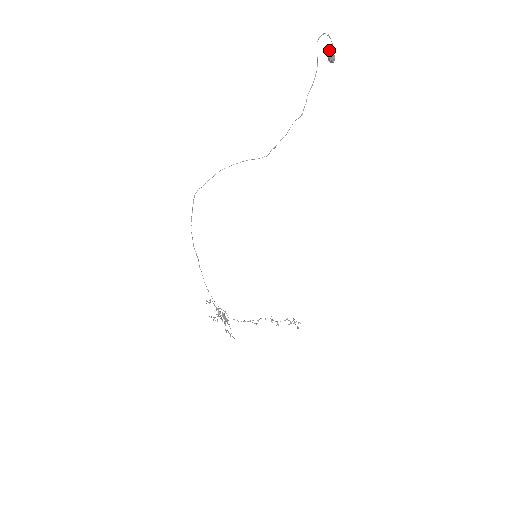
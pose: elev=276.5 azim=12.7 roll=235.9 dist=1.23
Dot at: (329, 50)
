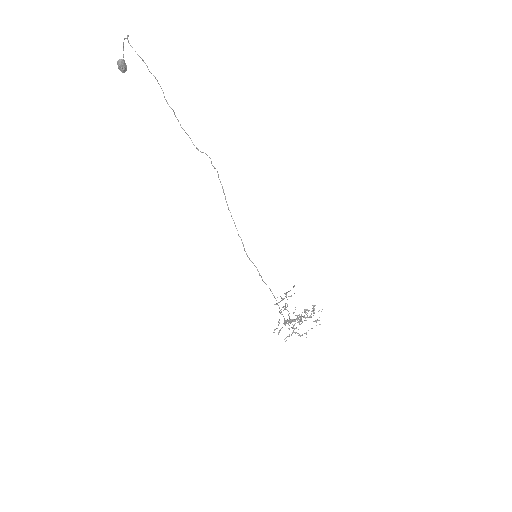
Dot at: (119, 60)
